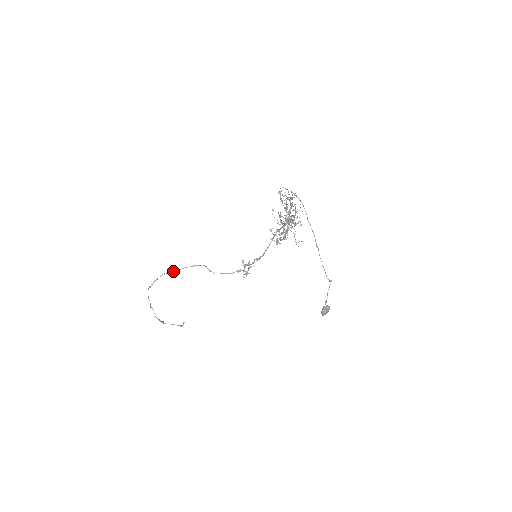
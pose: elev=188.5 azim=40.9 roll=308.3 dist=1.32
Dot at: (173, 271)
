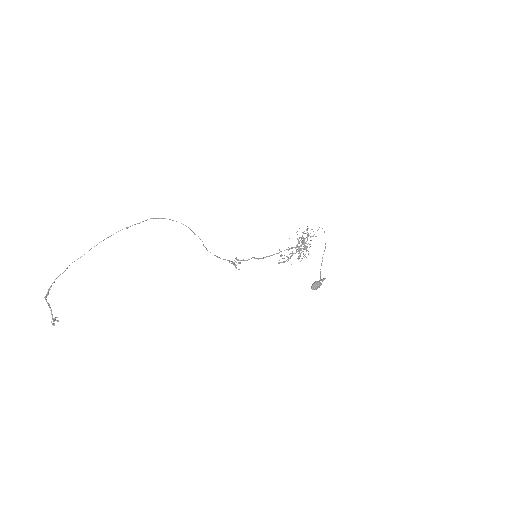
Dot at: occluded
